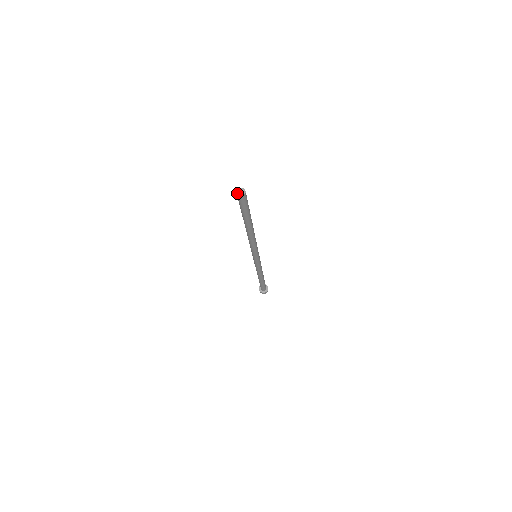
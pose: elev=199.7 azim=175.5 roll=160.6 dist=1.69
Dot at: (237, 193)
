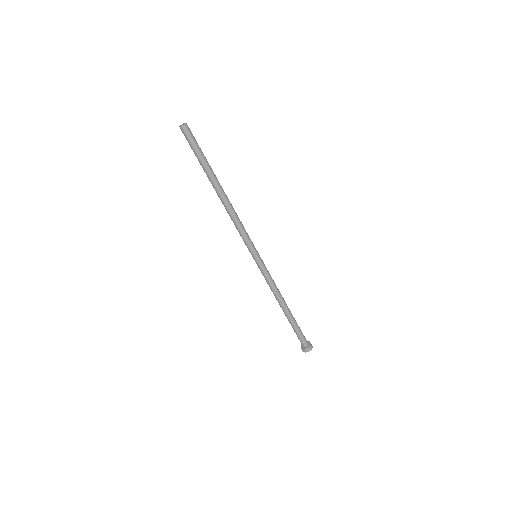
Dot at: (180, 126)
